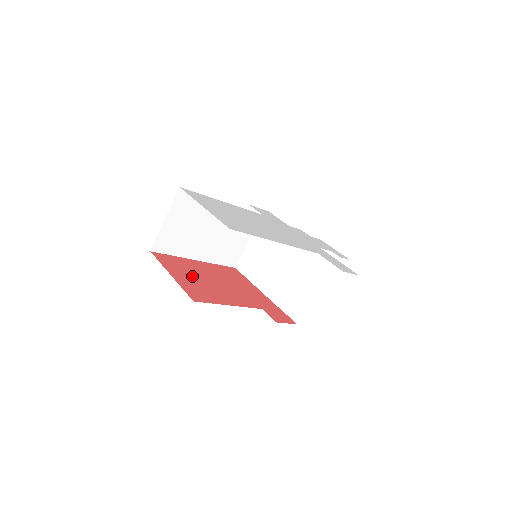
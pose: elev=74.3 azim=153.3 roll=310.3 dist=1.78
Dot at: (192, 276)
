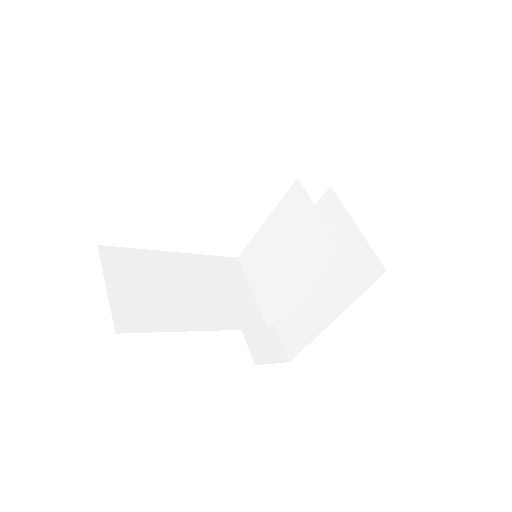
Dot at: occluded
